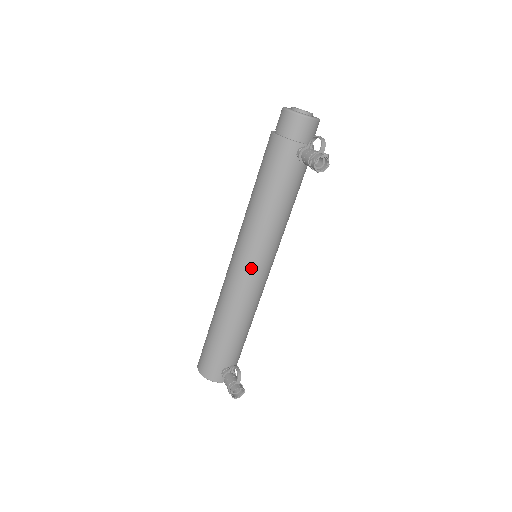
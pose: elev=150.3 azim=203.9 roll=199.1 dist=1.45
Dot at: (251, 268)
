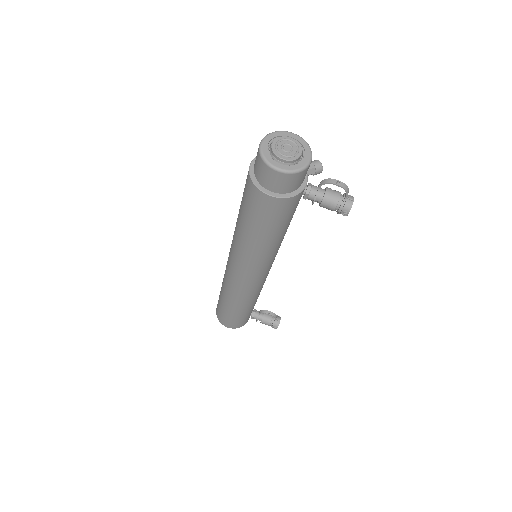
Dot at: (266, 274)
